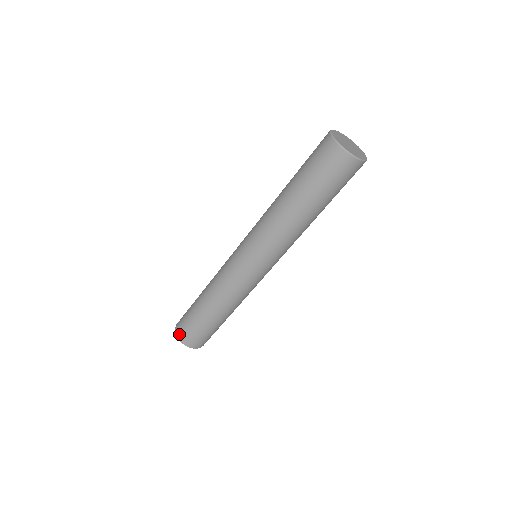
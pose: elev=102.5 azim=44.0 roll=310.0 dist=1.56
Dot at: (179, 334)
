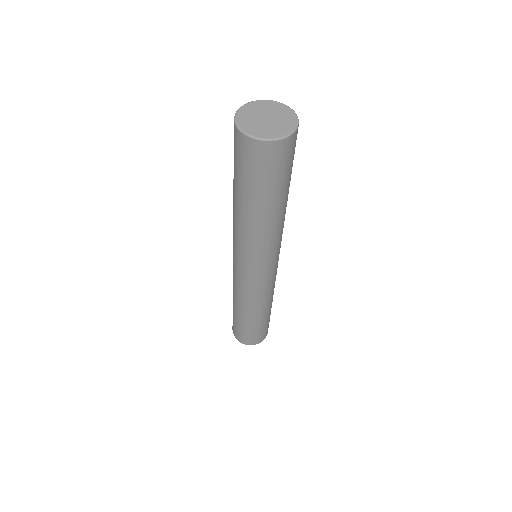
Dot at: (242, 342)
